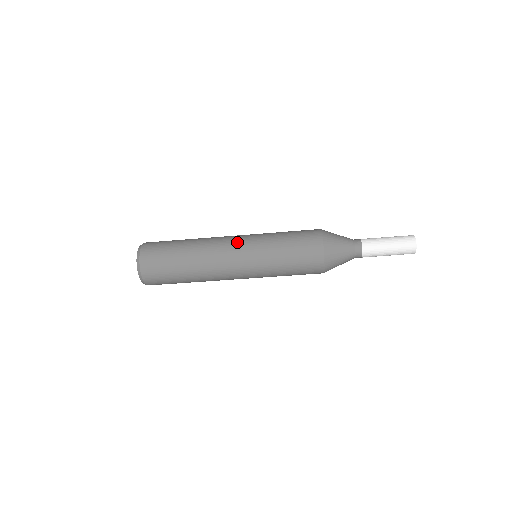
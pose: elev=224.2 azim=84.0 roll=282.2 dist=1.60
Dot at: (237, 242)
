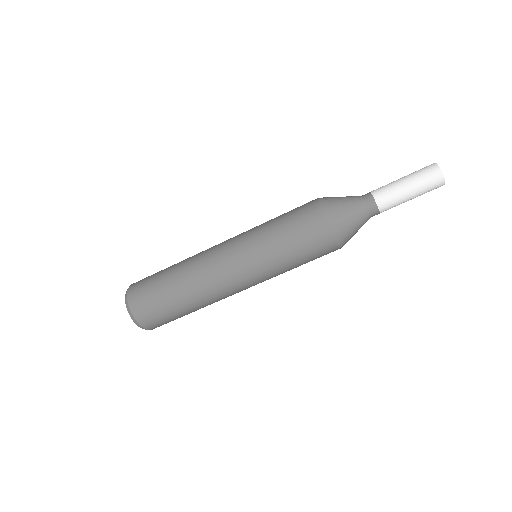
Dot at: occluded
